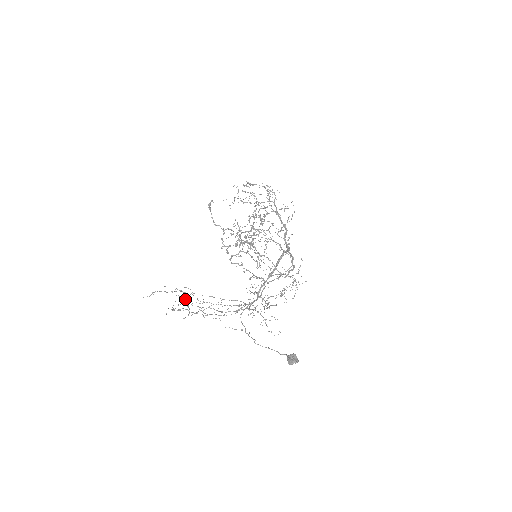
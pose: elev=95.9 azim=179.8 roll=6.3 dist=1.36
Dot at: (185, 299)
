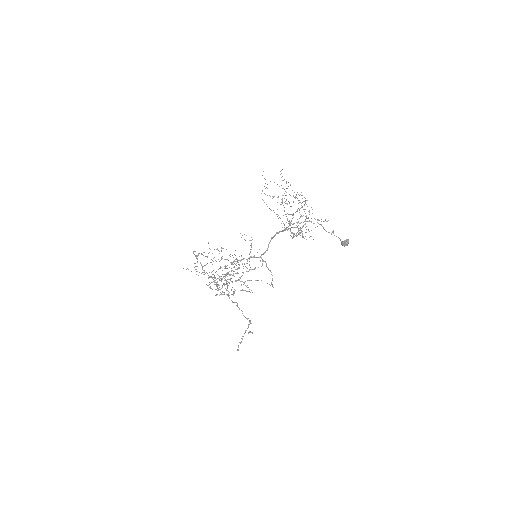
Dot at: occluded
